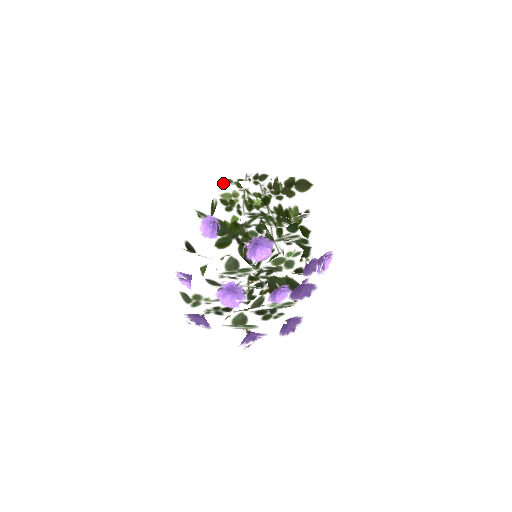
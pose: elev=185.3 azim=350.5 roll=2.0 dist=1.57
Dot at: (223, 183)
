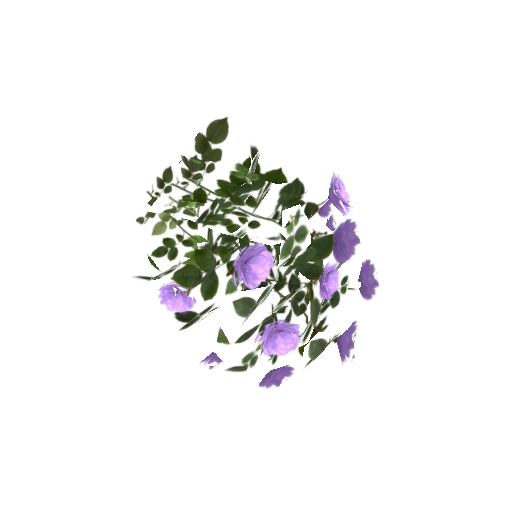
Dot at: (136, 231)
